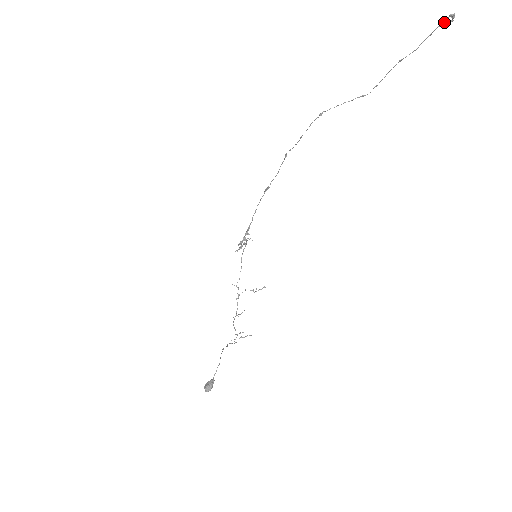
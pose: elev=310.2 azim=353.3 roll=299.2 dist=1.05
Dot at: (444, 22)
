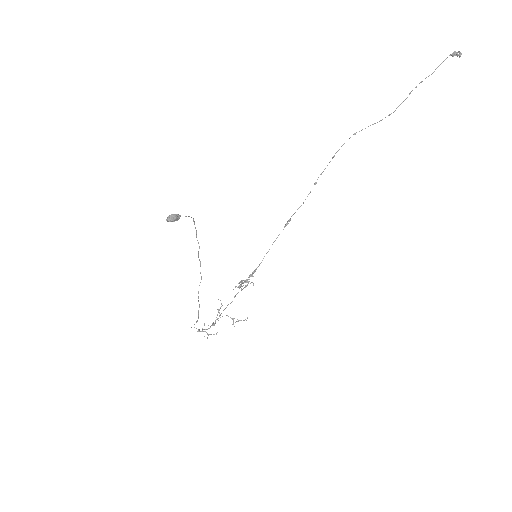
Dot at: (453, 53)
